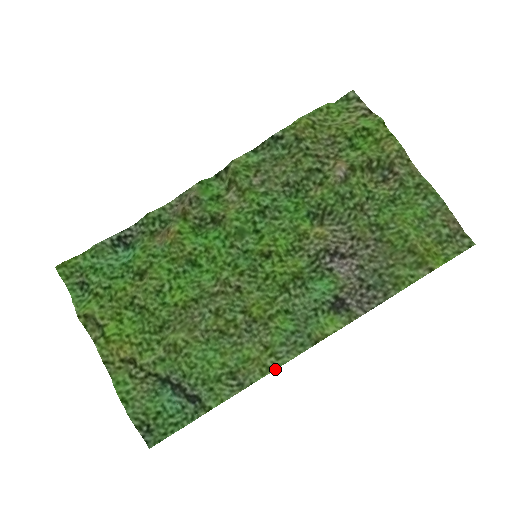
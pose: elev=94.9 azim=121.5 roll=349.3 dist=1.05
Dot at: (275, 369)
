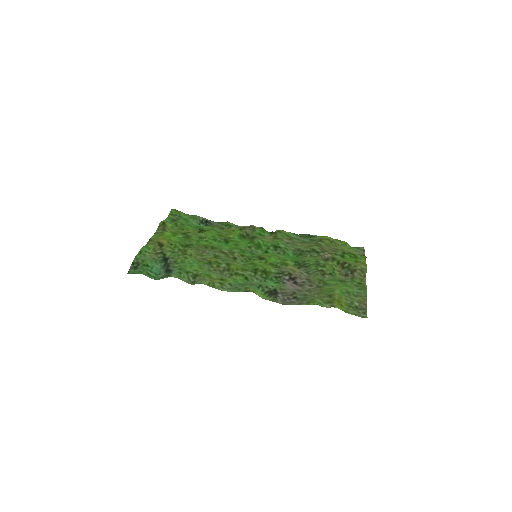
Dot at: (216, 288)
